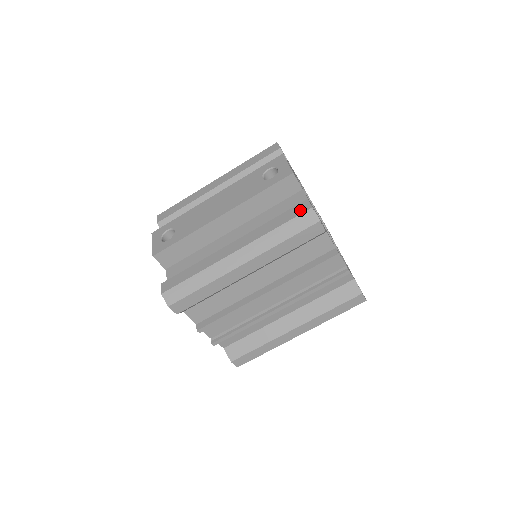
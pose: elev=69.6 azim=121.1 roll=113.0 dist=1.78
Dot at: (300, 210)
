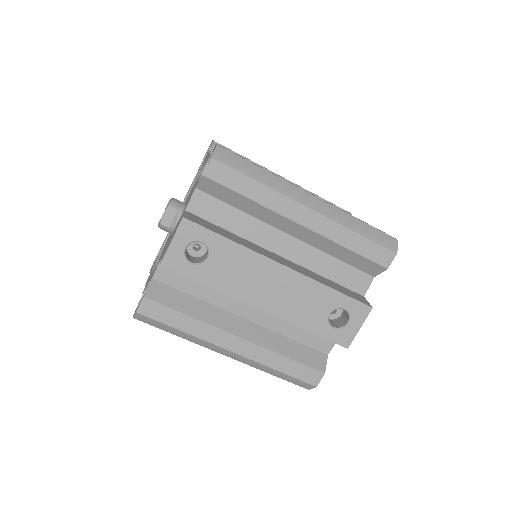
Dot at: (309, 378)
